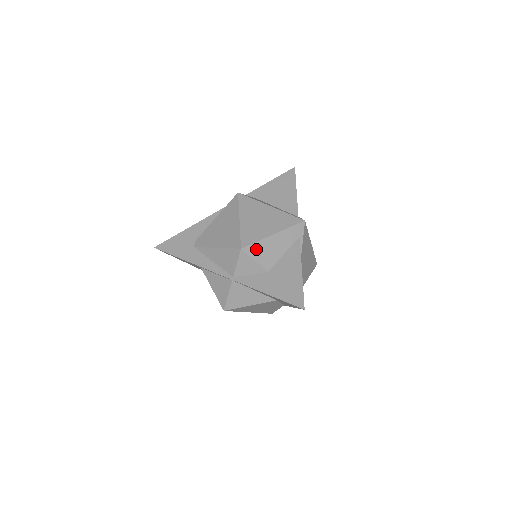
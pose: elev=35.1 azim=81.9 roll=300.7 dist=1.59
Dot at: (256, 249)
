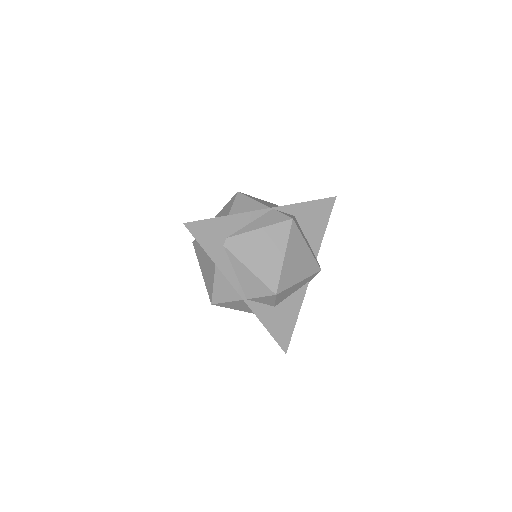
Dot at: (283, 293)
